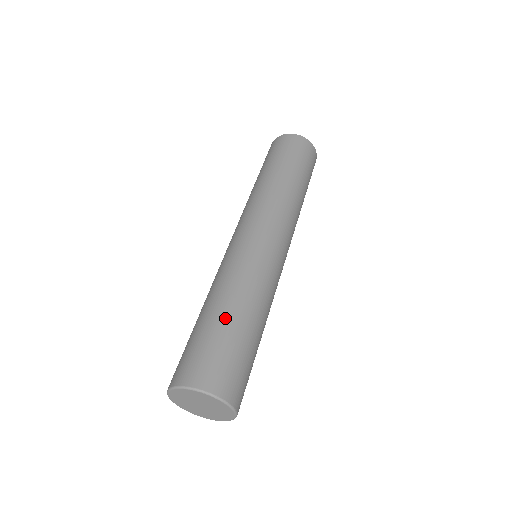
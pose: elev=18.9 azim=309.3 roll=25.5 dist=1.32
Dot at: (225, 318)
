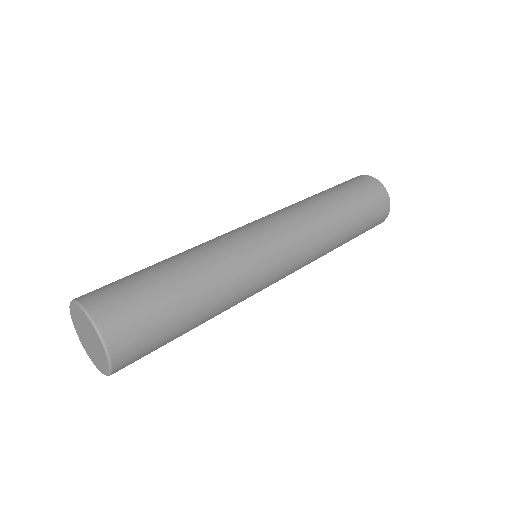
Dot at: (160, 266)
